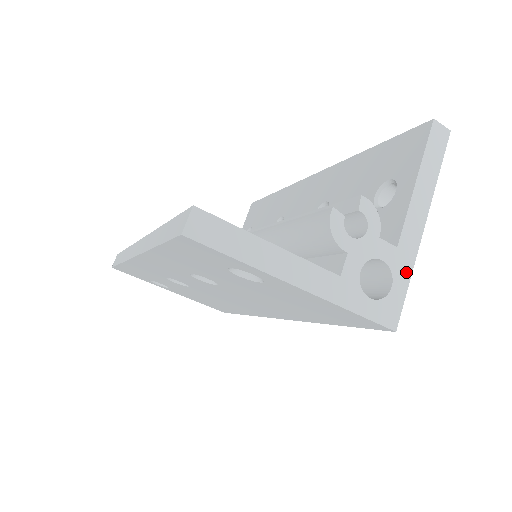
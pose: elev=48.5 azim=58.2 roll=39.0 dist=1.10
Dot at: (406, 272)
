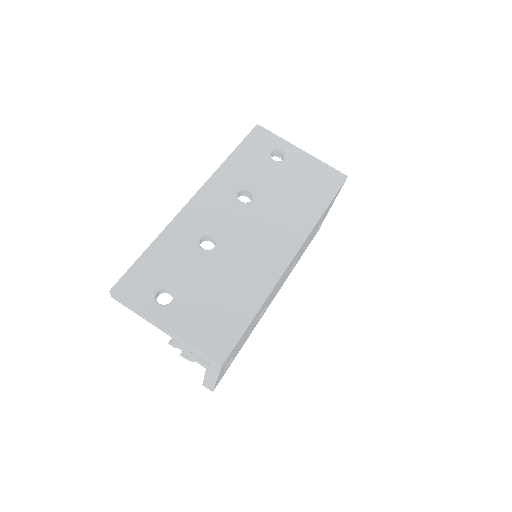
Dot at: occluded
